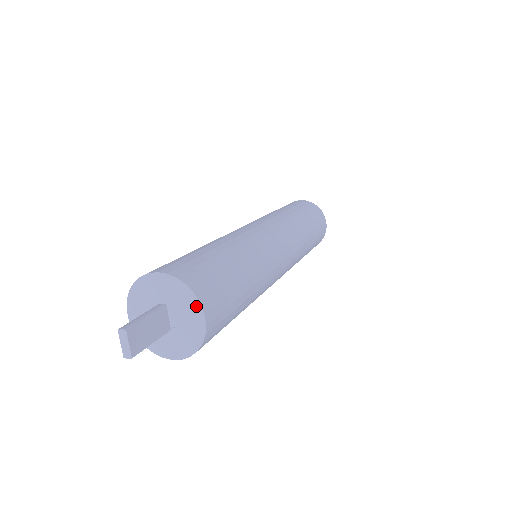
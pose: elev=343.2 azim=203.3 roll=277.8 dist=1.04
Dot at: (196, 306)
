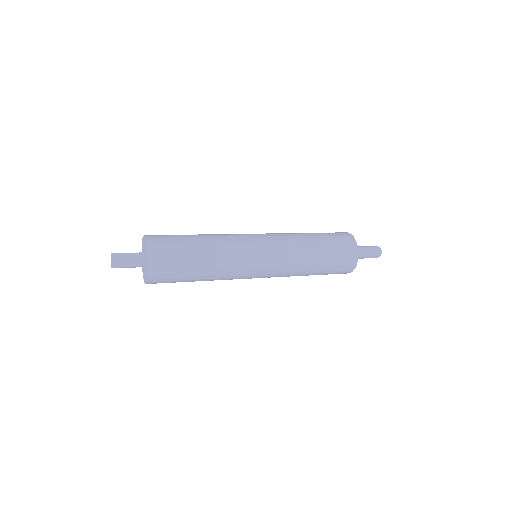
Dot at: (146, 248)
